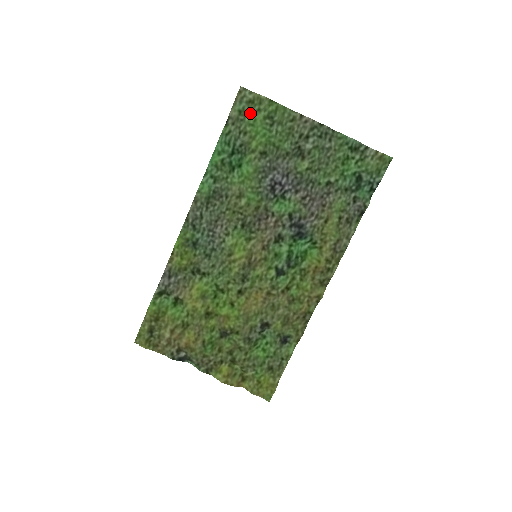
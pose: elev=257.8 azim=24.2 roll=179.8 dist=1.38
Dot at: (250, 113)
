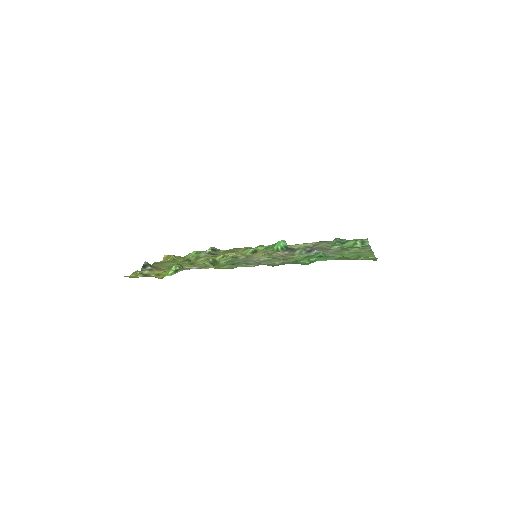
Dot at: (359, 258)
